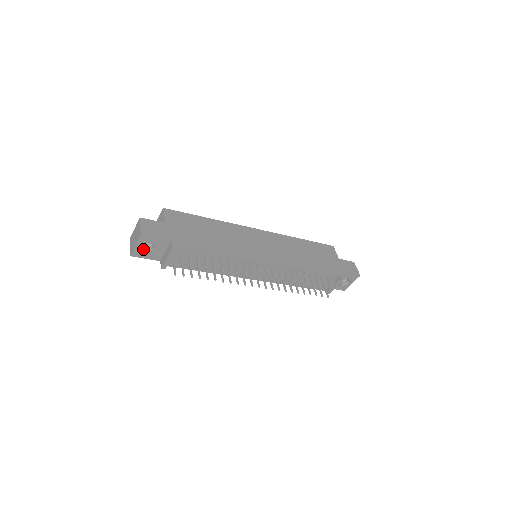
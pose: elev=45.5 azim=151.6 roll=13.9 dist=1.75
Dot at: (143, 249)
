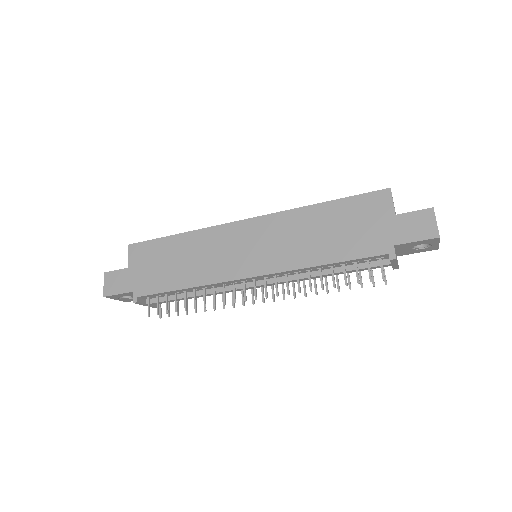
Dot at: (127, 297)
